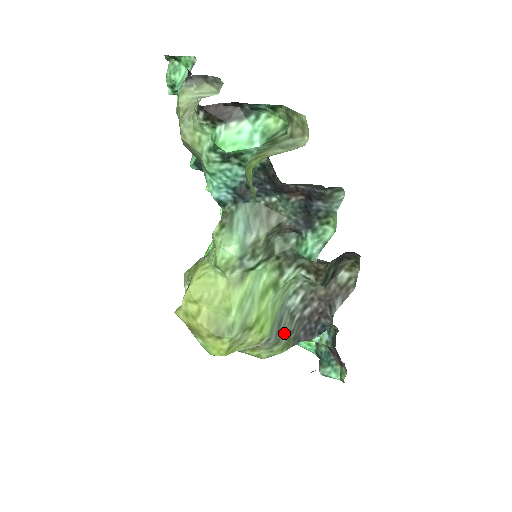
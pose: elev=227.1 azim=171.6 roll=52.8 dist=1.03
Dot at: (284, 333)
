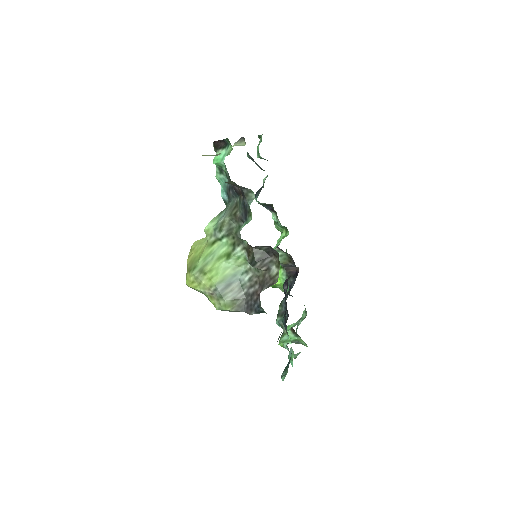
Dot at: (230, 295)
